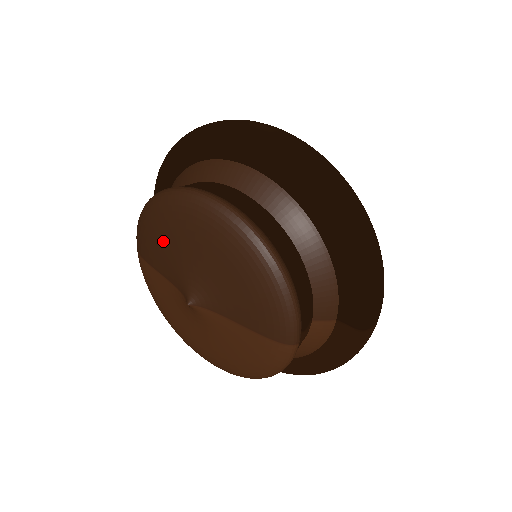
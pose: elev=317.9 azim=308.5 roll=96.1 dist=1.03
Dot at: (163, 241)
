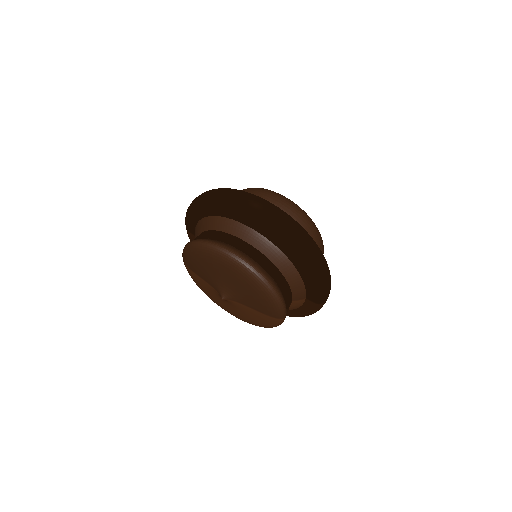
Dot at: (203, 267)
